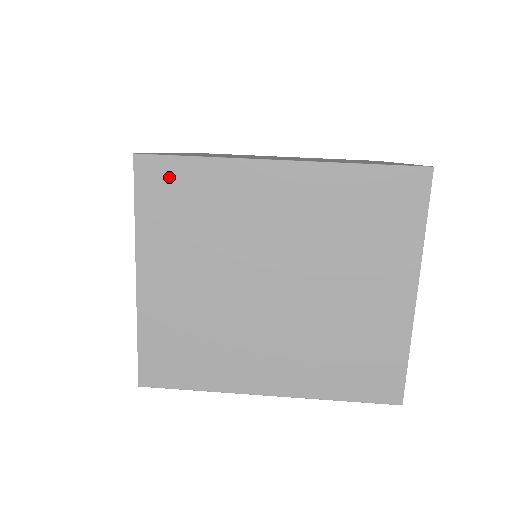
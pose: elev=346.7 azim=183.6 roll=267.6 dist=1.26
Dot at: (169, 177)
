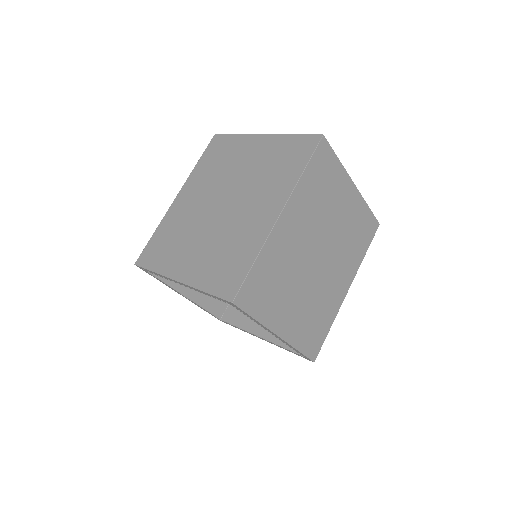
Dot at: (253, 287)
